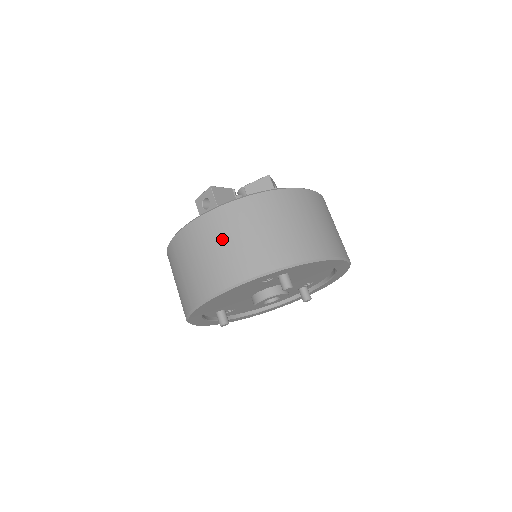
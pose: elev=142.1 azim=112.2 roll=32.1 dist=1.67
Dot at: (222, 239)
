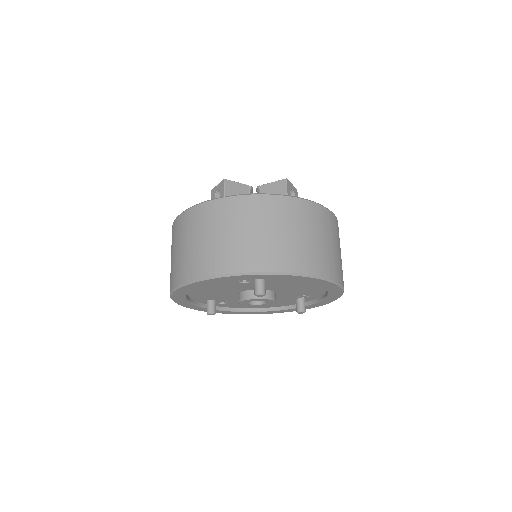
Dot at: (205, 232)
